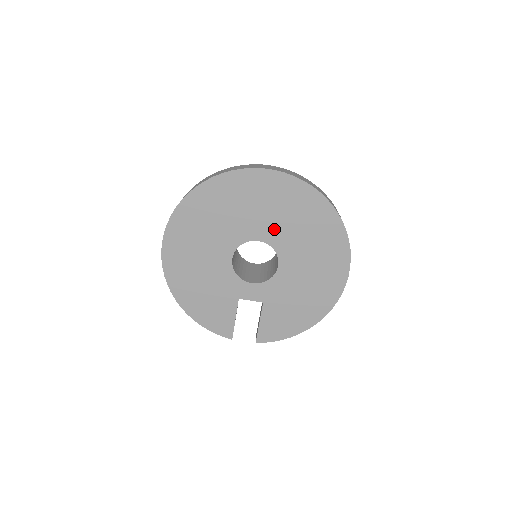
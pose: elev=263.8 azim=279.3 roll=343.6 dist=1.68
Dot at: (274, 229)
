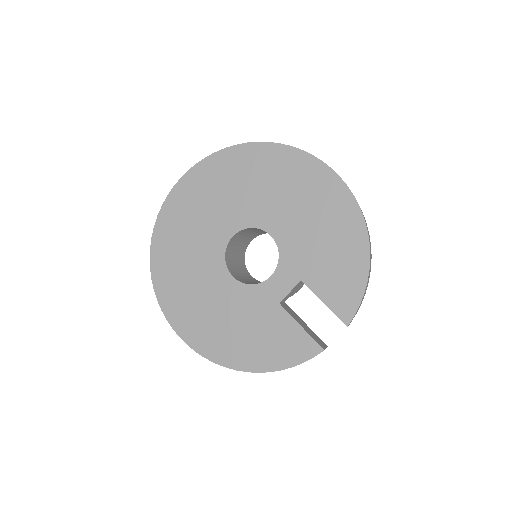
Dot at: (231, 214)
